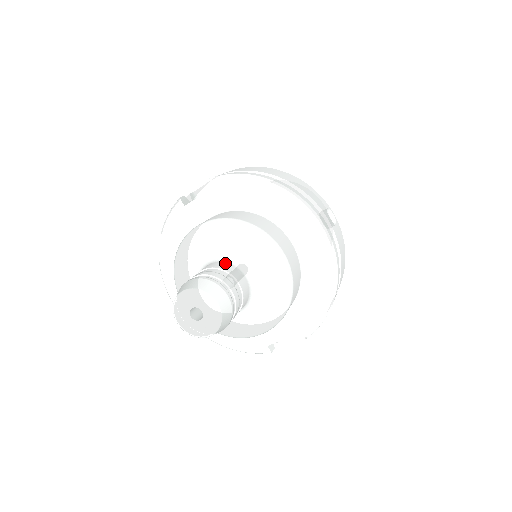
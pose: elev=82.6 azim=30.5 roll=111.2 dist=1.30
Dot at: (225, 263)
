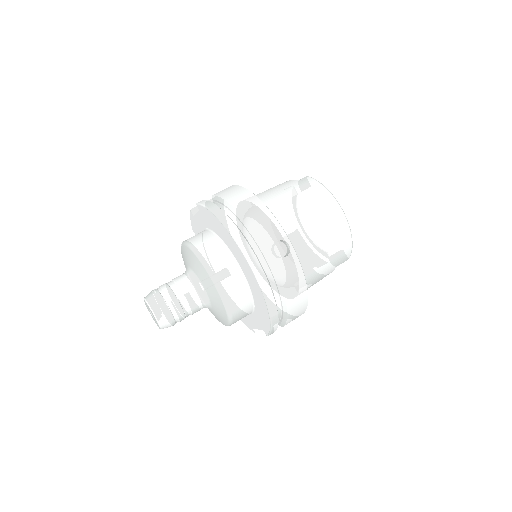
Dot at: (186, 278)
